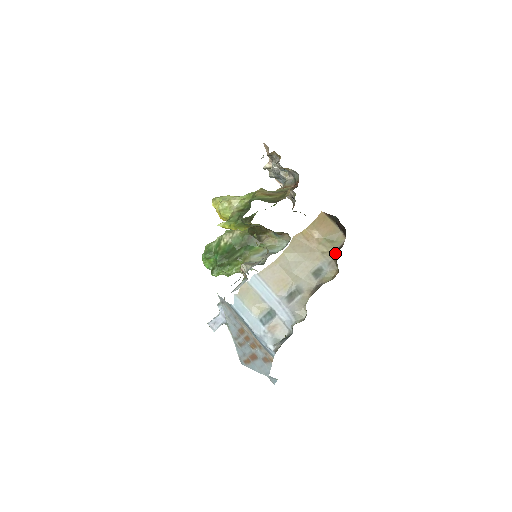
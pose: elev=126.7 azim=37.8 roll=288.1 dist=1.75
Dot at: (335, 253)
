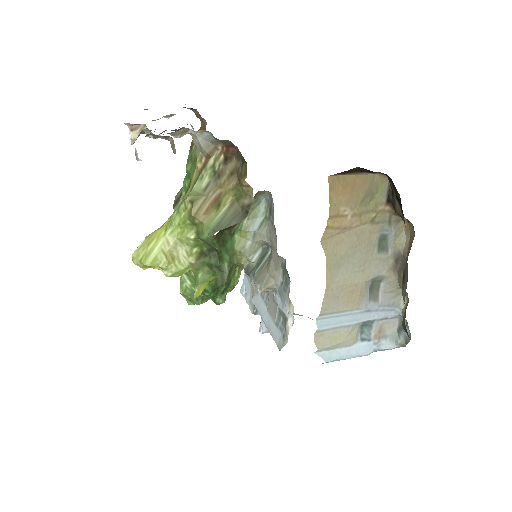
Dot at: (387, 206)
